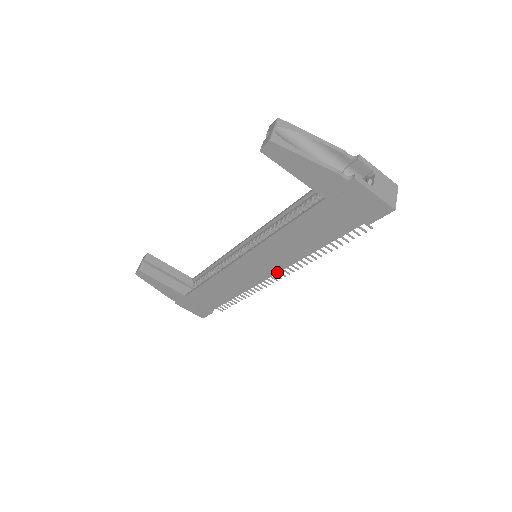
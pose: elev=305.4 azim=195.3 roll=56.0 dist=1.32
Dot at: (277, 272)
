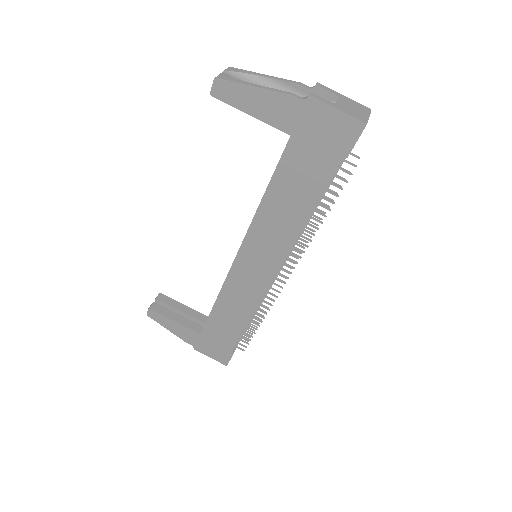
Dot at: (278, 266)
